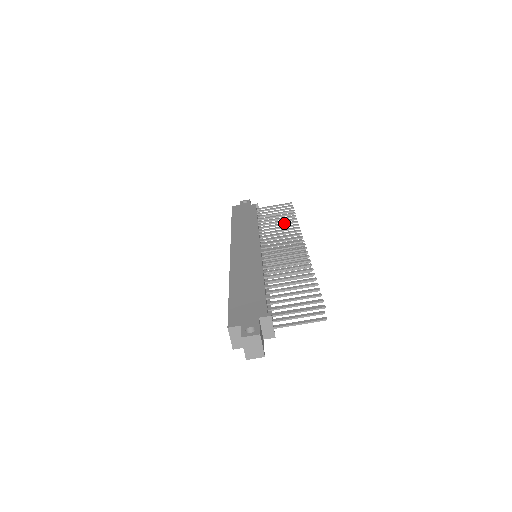
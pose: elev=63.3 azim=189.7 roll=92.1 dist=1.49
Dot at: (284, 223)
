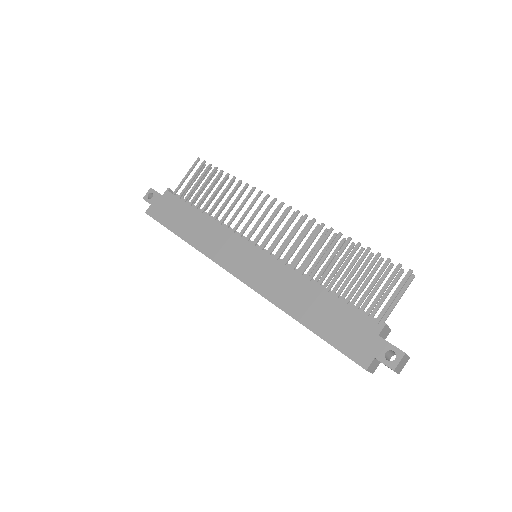
Dot at: (231, 194)
